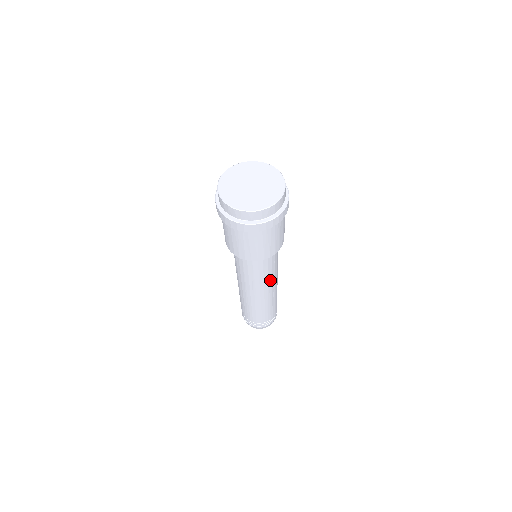
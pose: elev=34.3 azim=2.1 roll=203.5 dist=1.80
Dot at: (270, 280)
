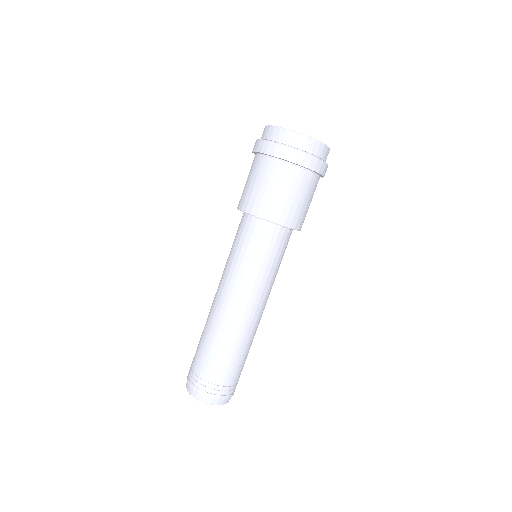
Dot at: (262, 287)
